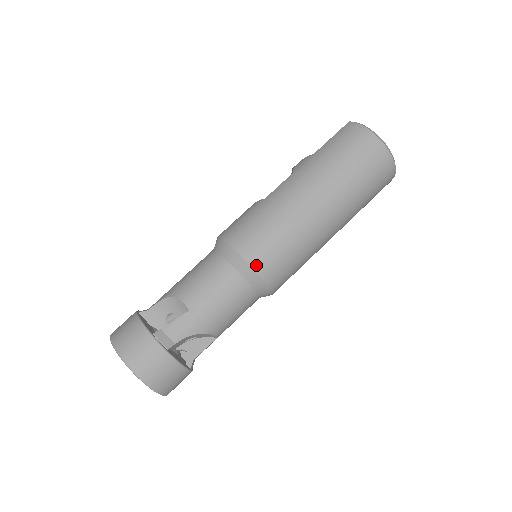
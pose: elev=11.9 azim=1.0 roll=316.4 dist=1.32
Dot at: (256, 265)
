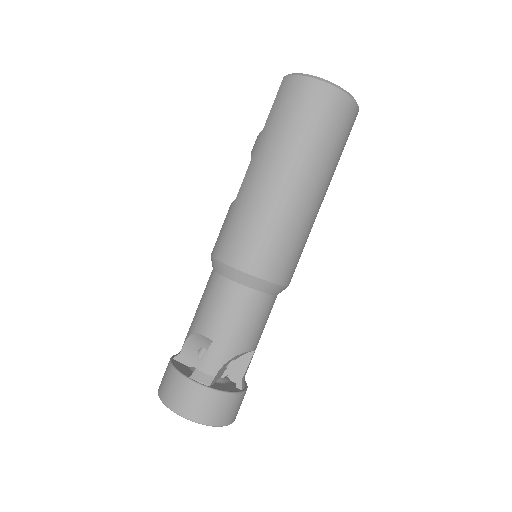
Dot at: (254, 271)
